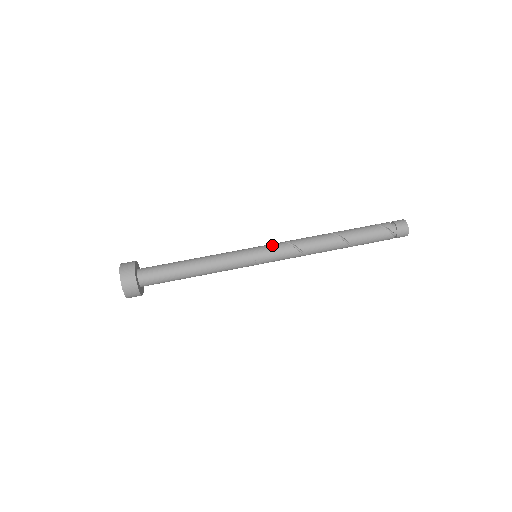
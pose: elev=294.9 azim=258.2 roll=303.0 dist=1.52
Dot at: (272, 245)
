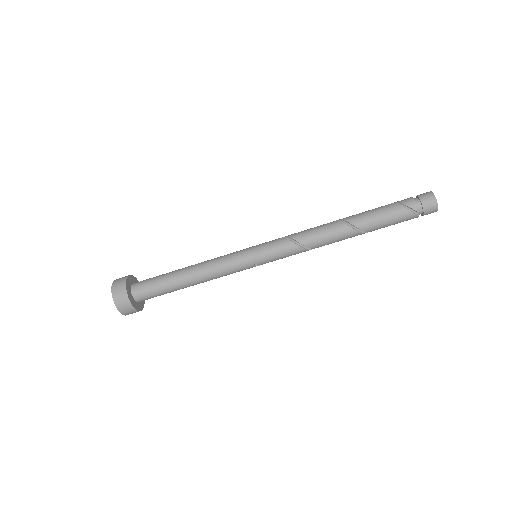
Dot at: (272, 244)
